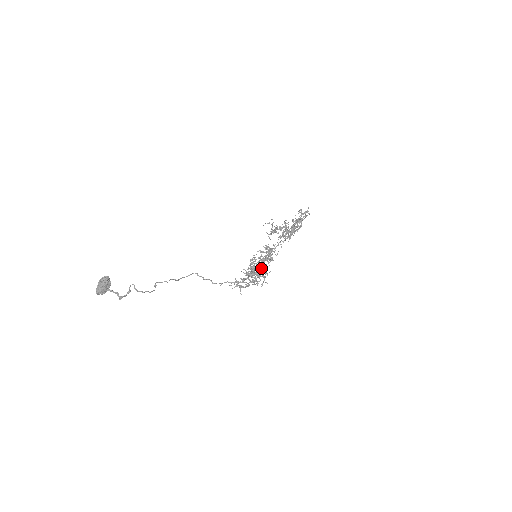
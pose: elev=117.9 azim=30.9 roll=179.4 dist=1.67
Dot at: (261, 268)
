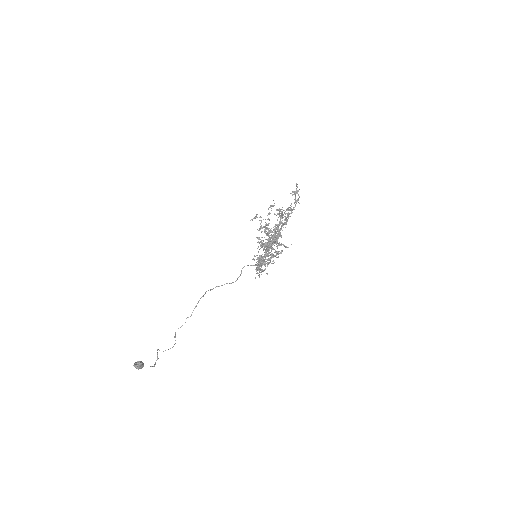
Dot at: (273, 248)
